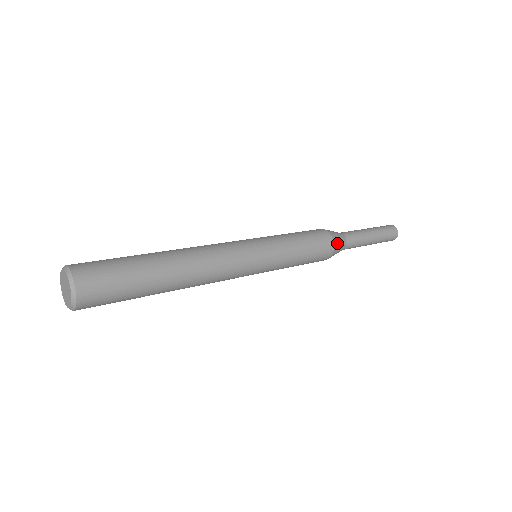
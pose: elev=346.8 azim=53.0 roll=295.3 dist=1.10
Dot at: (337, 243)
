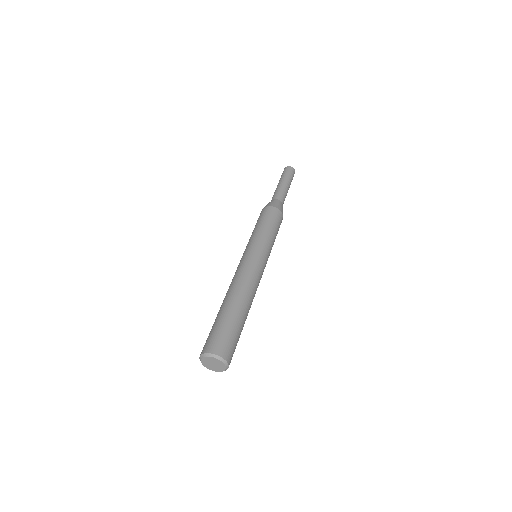
Dot at: (280, 208)
